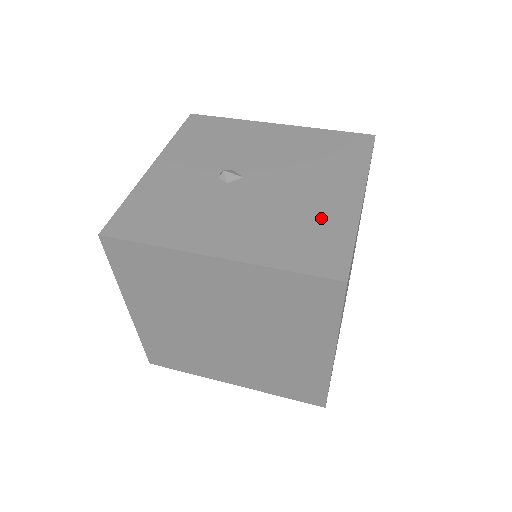
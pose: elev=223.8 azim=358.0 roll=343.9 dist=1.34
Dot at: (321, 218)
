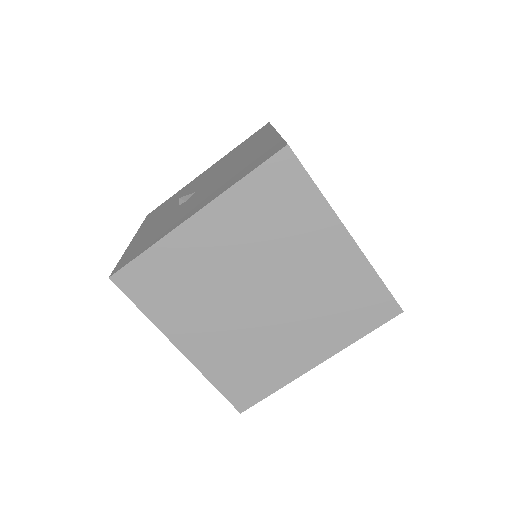
Dot at: (255, 154)
